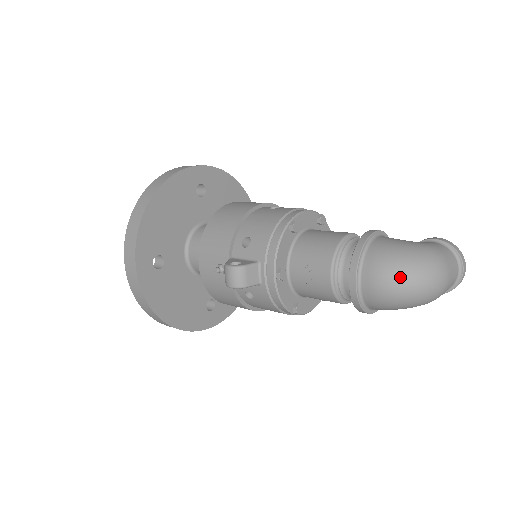
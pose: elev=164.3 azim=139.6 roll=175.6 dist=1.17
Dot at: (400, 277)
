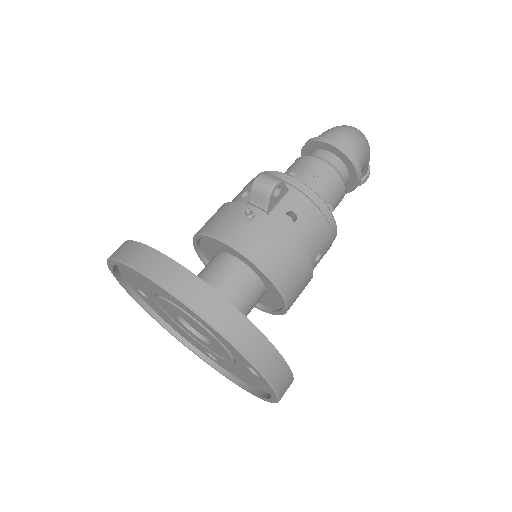
Dot at: (342, 126)
